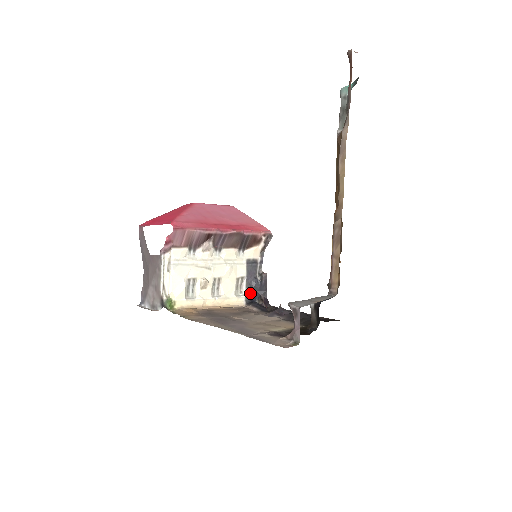
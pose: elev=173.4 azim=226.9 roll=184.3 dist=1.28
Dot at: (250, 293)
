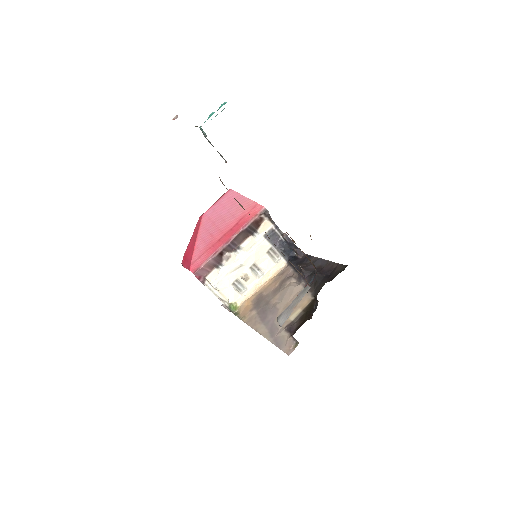
Dot at: (285, 252)
